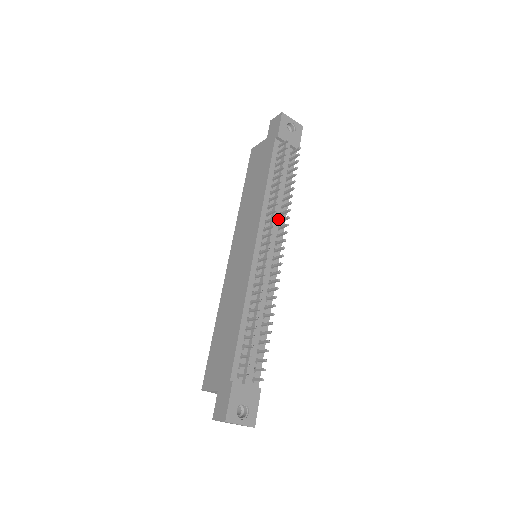
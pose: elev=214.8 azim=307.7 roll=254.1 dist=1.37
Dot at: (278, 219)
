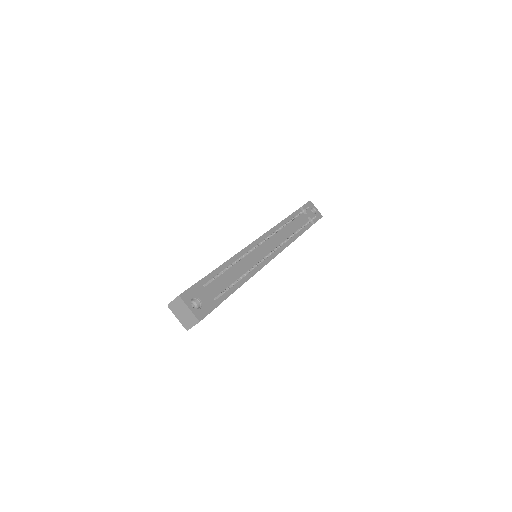
Dot at: (283, 241)
